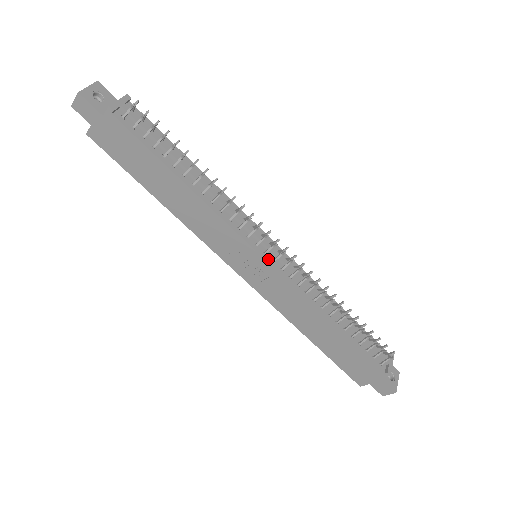
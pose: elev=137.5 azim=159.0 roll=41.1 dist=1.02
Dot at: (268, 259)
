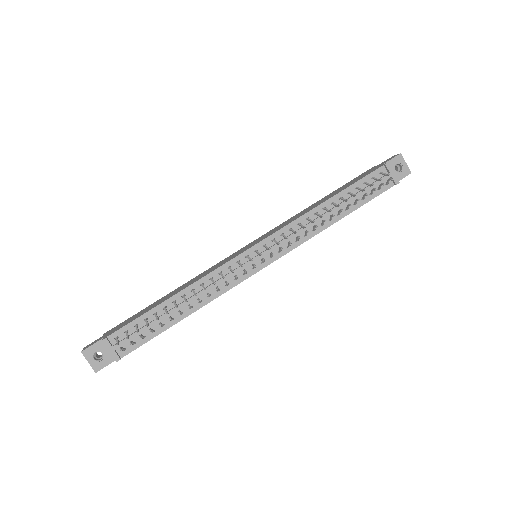
Dot at: (268, 262)
